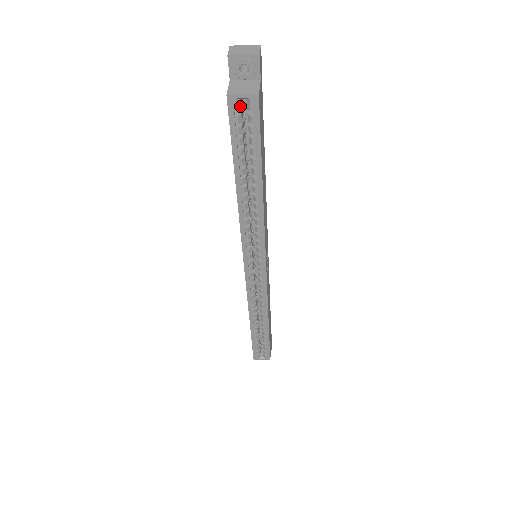
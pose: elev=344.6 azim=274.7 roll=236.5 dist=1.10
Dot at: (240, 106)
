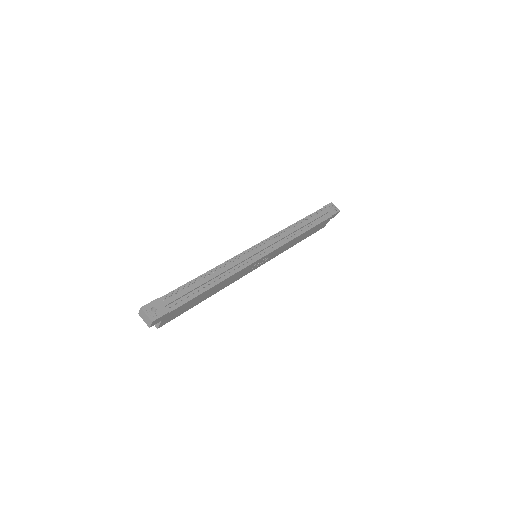
Dot at: occluded
